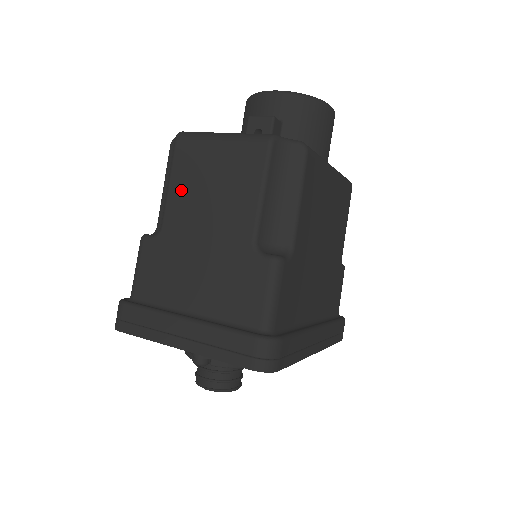
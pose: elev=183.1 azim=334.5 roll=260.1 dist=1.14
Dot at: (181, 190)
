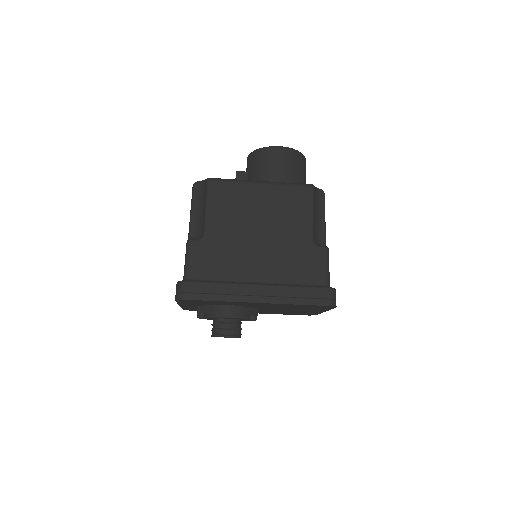
Dot at: occluded
